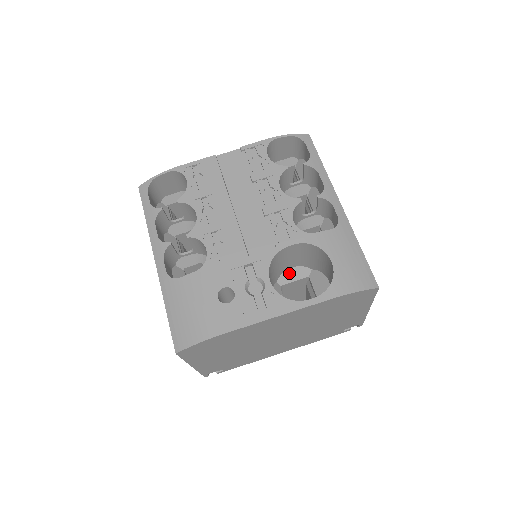
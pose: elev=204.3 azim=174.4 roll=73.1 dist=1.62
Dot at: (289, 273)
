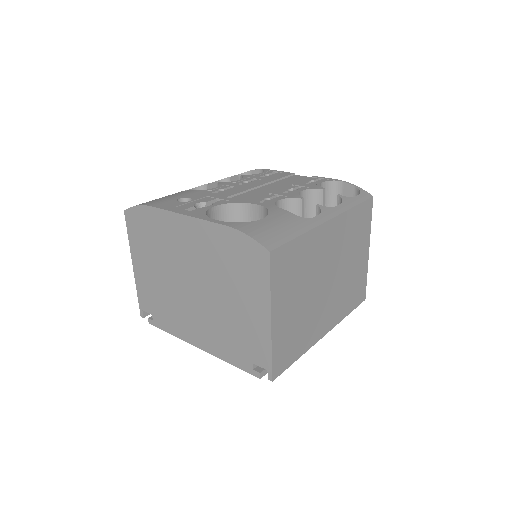
Dot at: occluded
